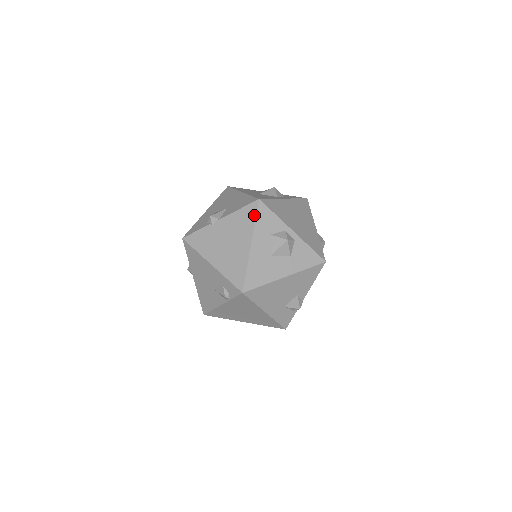
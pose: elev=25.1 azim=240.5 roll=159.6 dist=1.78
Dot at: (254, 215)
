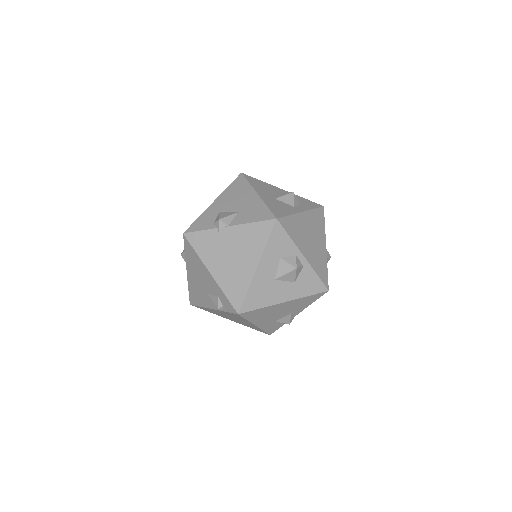
Dot at: (267, 235)
